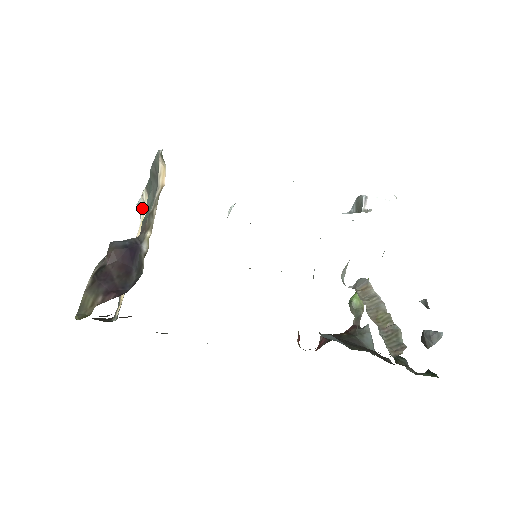
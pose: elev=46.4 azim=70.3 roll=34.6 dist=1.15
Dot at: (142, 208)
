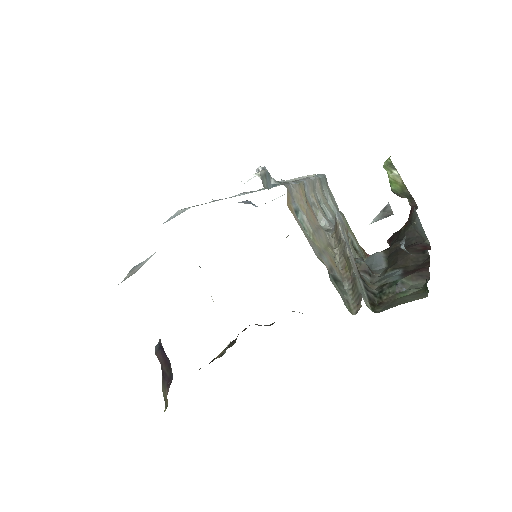
Dot at: occluded
